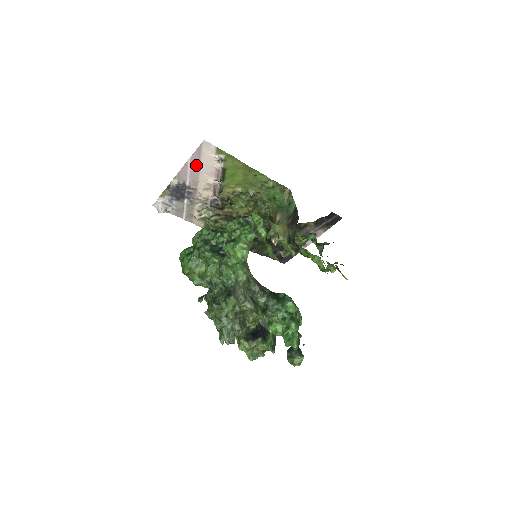
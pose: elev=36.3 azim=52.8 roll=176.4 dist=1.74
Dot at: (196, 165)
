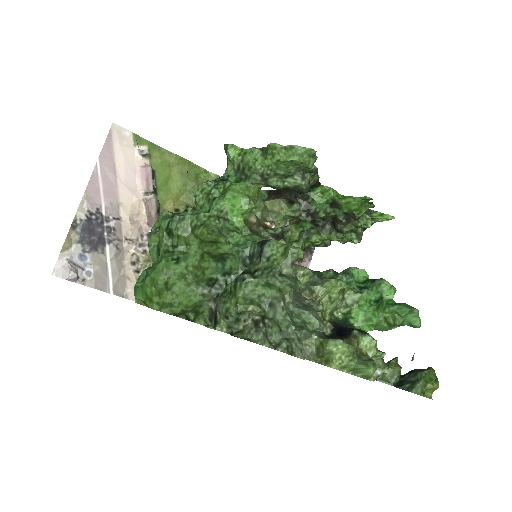
Dot at: (110, 171)
